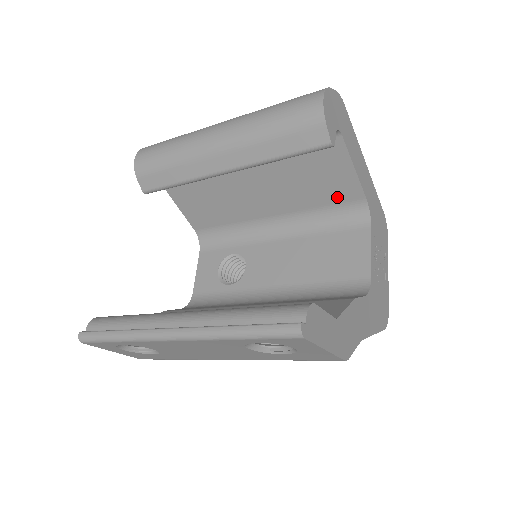
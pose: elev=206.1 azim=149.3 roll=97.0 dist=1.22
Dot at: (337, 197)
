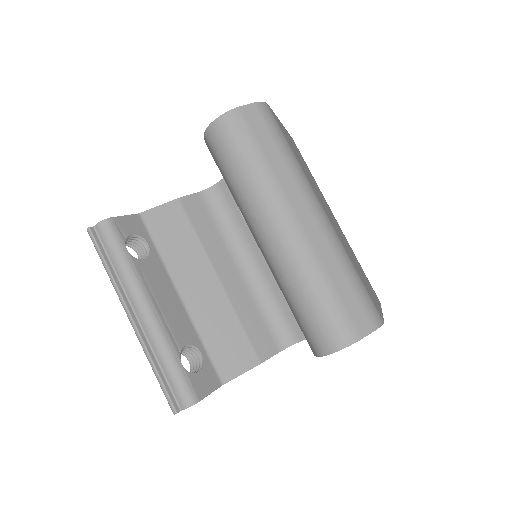
Dot at: occluded
